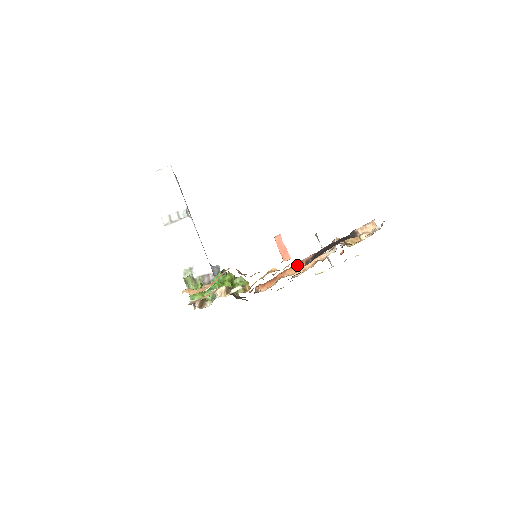
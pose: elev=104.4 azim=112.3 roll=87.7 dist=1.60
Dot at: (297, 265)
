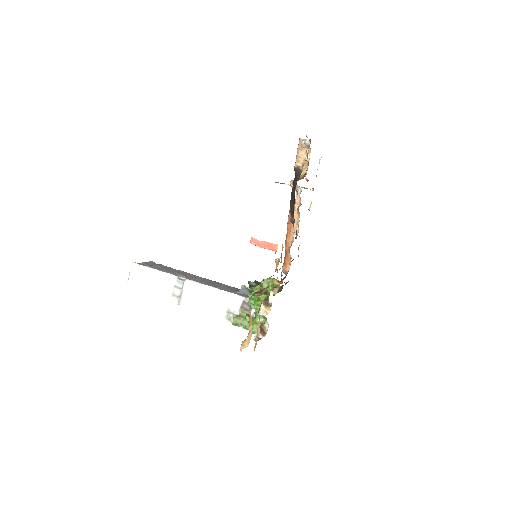
Dot at: (288, 230)
